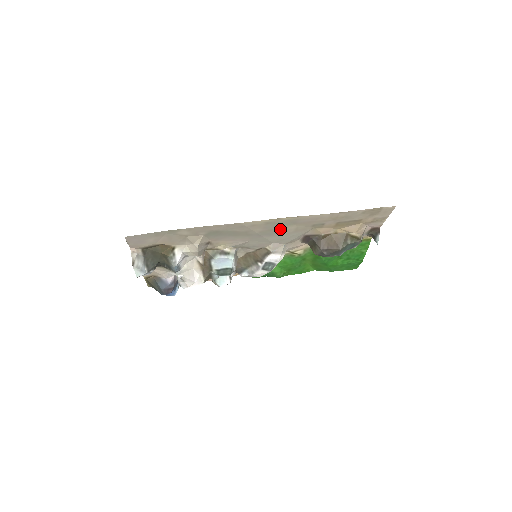
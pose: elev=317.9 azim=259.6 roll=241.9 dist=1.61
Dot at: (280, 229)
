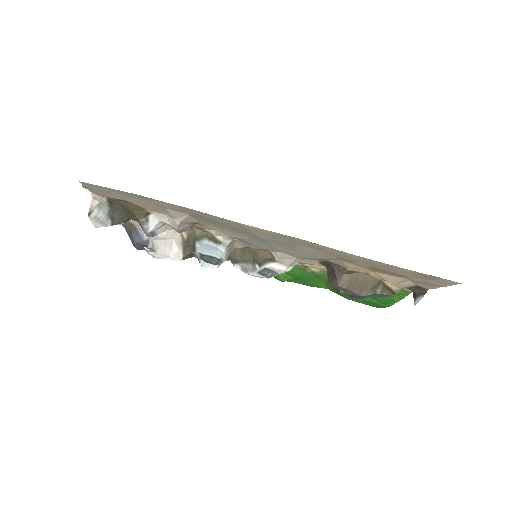
Dot at: (293, 245)
